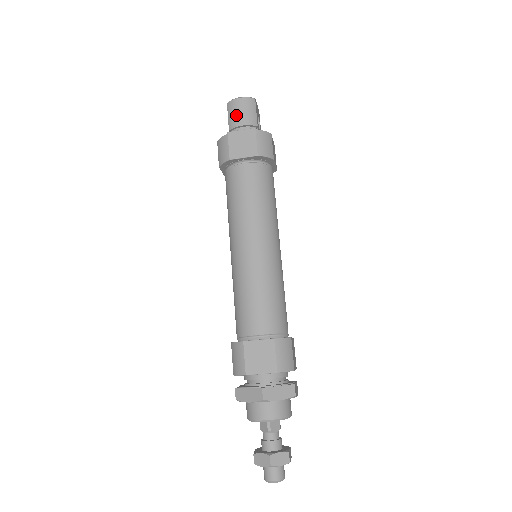
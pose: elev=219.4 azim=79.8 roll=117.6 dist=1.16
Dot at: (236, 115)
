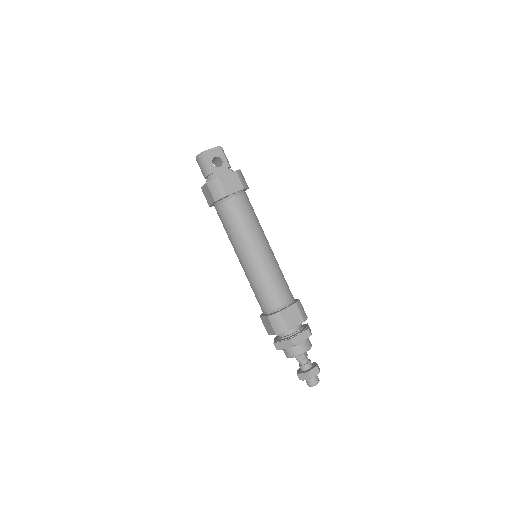
Dot at: (201, 171)
